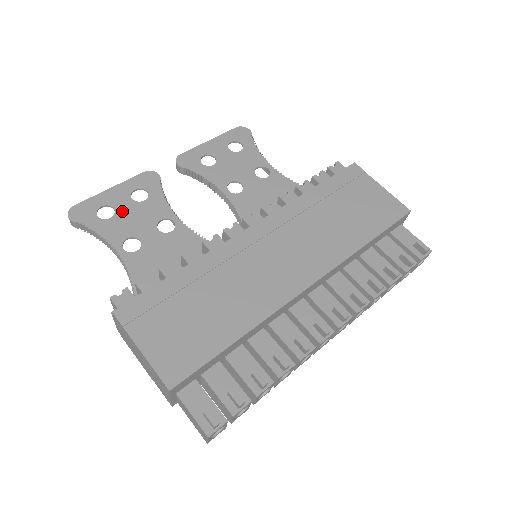
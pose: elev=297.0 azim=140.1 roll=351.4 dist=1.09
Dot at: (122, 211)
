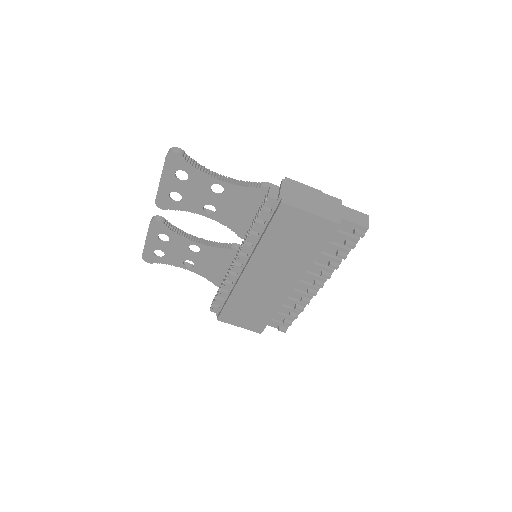
Dot at: (166, 250)
